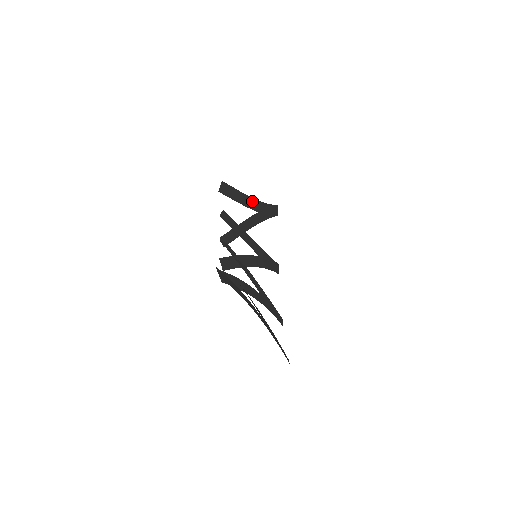
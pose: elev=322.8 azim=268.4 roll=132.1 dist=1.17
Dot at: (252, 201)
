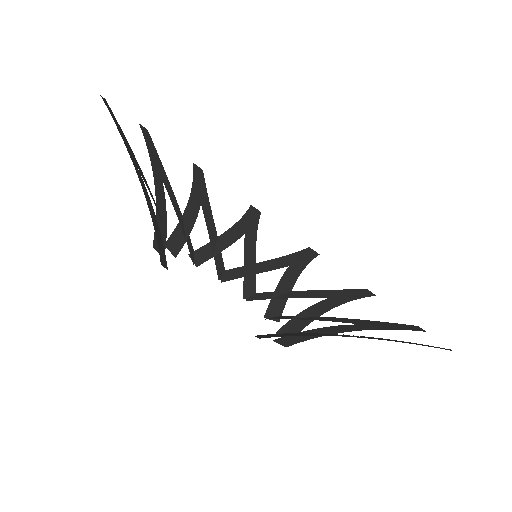
Dot at: (142, 187)
